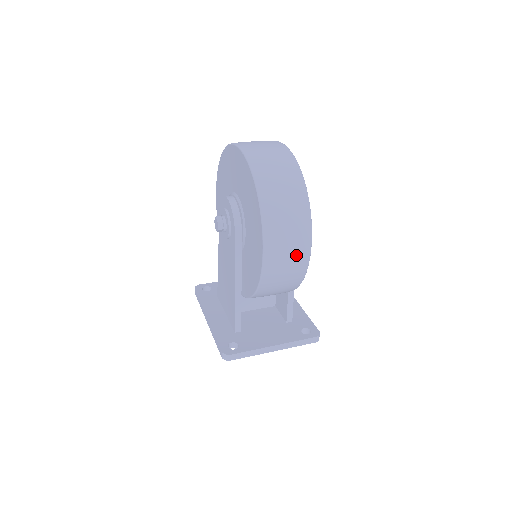
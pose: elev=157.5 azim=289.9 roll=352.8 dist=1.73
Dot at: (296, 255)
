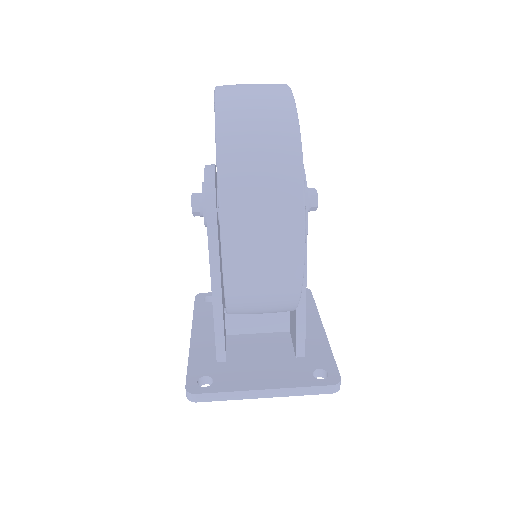
Dot at: (278, 250)
